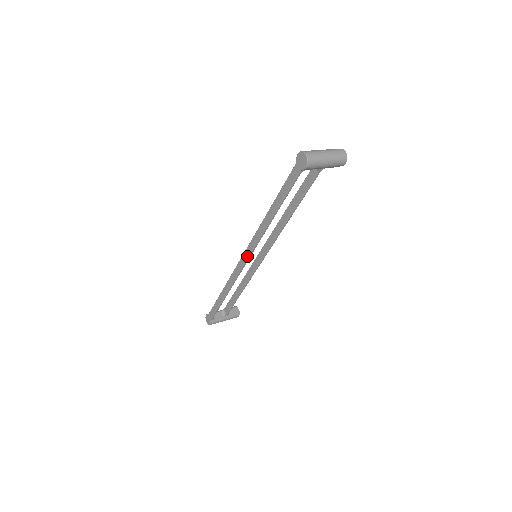
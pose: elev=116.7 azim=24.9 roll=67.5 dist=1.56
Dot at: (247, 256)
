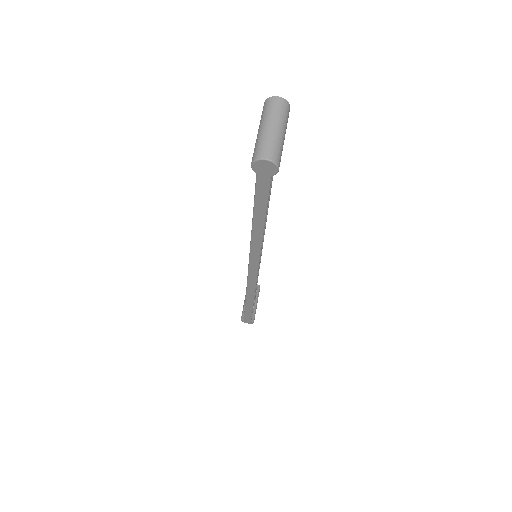
Dot at: (256, 270)
